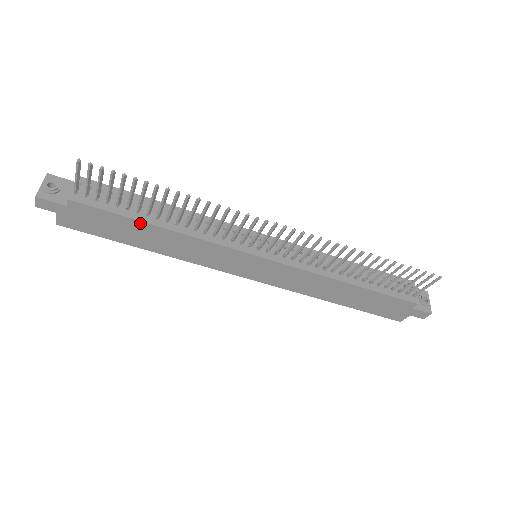
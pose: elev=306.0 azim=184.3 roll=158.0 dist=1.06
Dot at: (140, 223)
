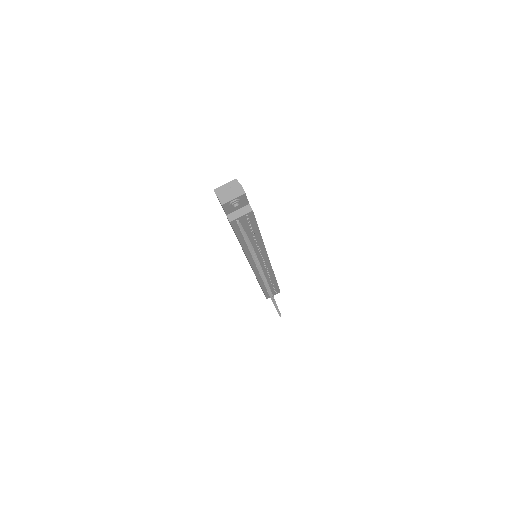
Dot at: (239, 240)
